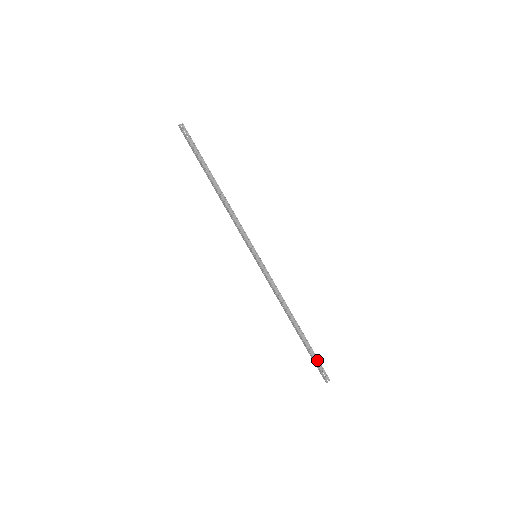
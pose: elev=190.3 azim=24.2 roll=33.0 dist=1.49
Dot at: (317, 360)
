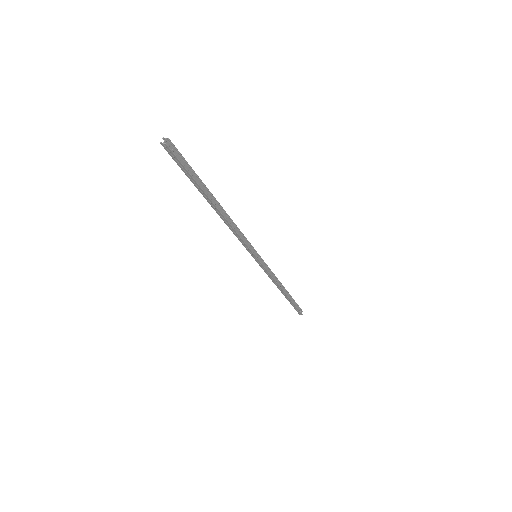
Dot at: (296, 304)
